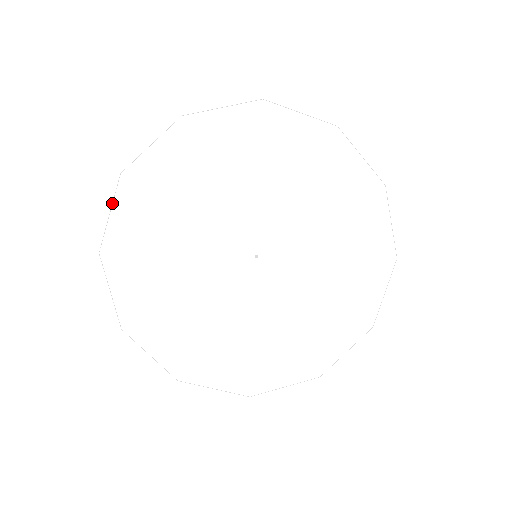
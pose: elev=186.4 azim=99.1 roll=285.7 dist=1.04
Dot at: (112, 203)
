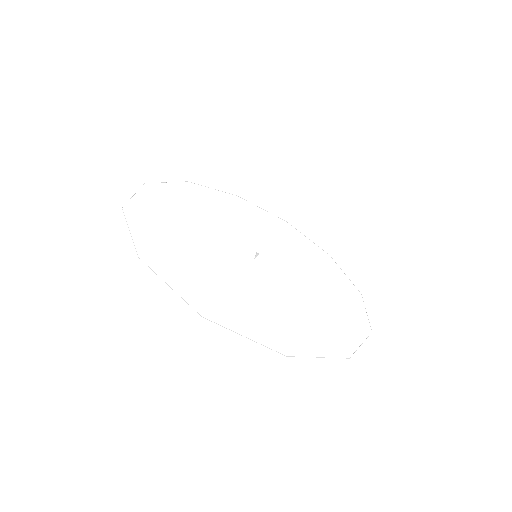
Dot at: occluded
